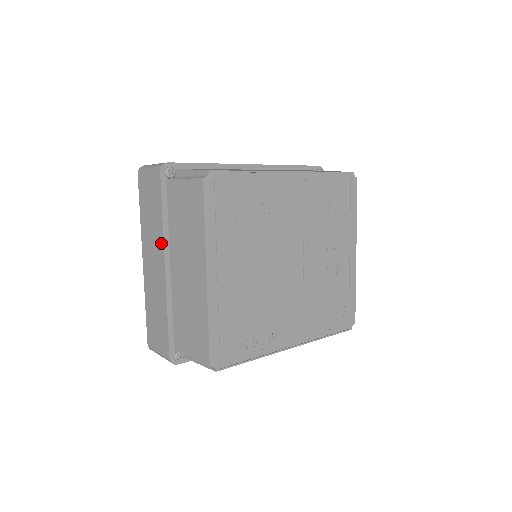
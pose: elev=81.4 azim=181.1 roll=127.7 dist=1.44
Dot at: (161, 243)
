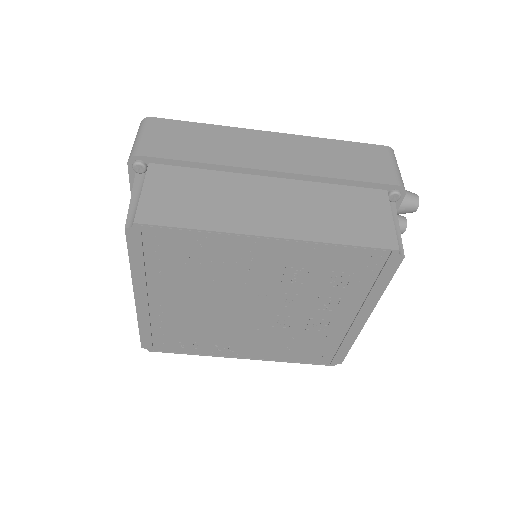
Dot at: occluded
